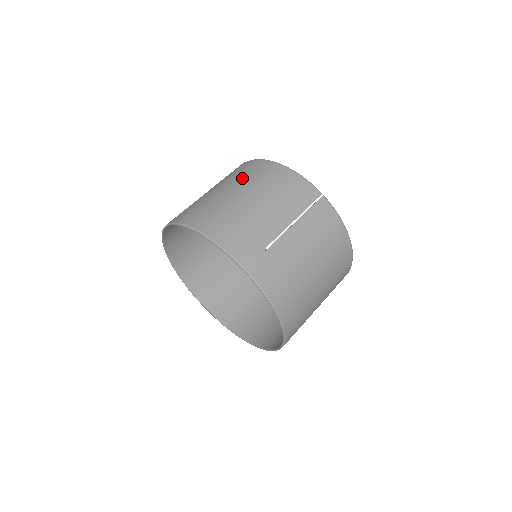
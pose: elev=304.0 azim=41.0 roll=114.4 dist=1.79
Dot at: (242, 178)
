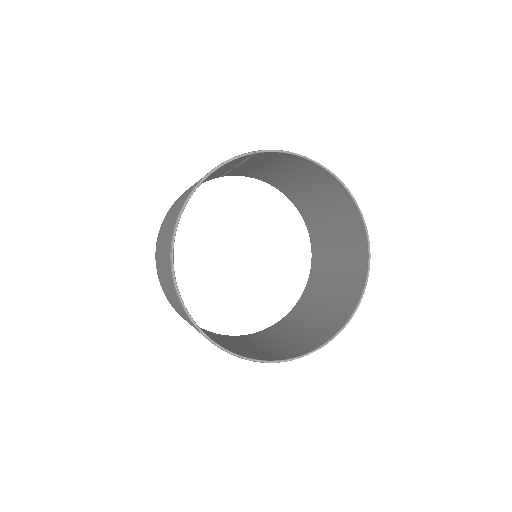
Dot at: (168, 215)
